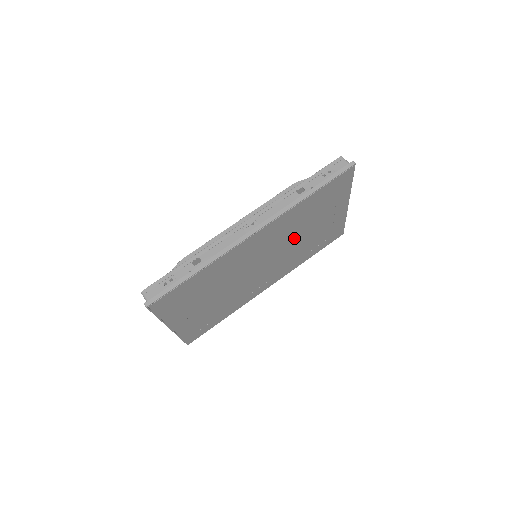
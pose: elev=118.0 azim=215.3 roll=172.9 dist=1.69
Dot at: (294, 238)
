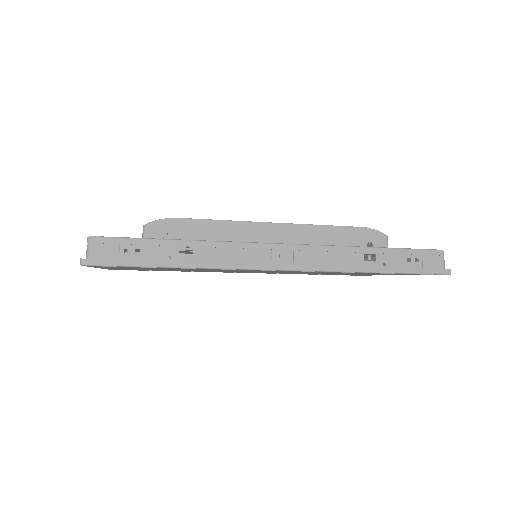
Dot at: occluded
